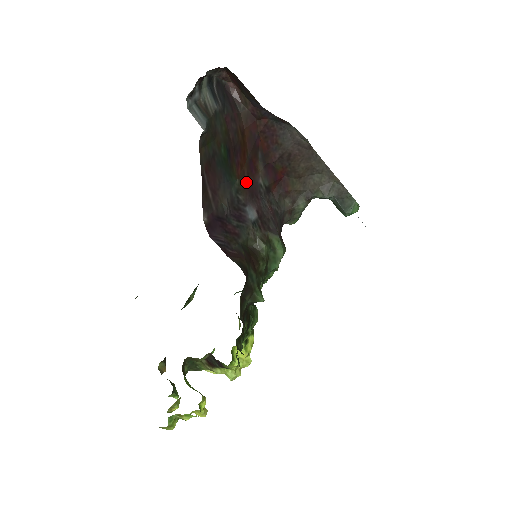
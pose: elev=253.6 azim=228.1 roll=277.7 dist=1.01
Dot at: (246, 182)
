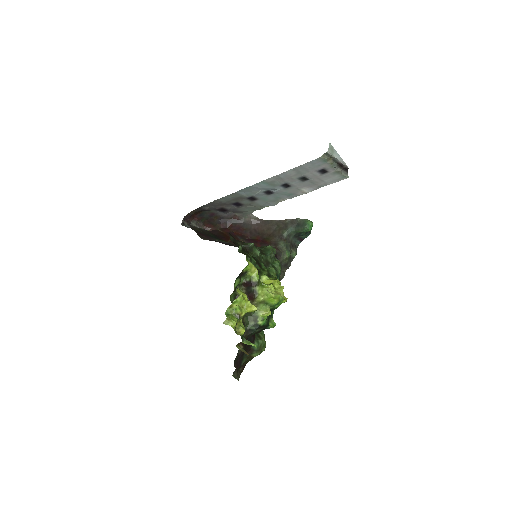
Dot at: occluded
